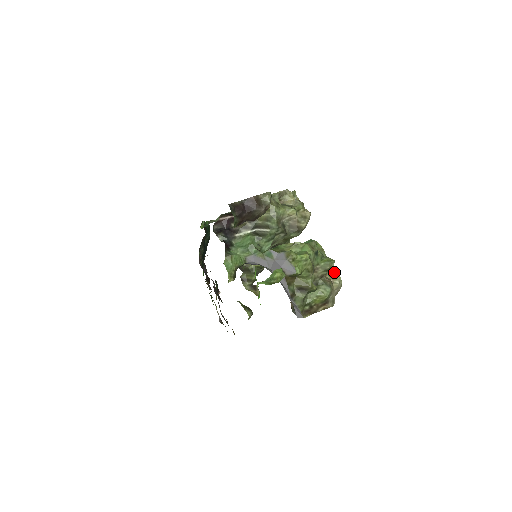
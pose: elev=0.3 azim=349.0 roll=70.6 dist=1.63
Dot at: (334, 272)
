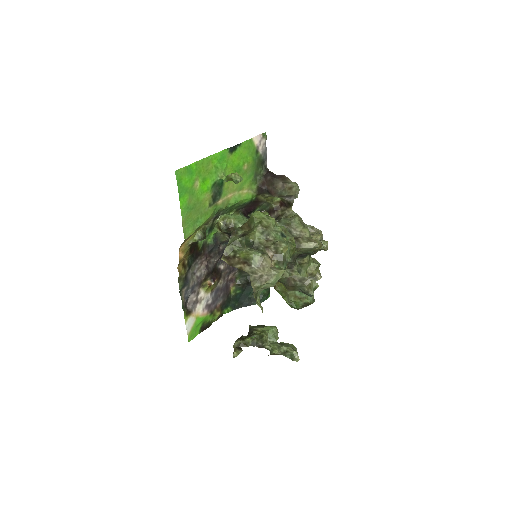
Dot at: (282, 268)
